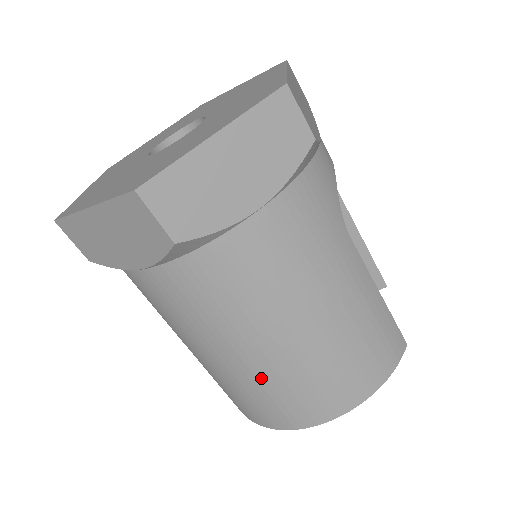
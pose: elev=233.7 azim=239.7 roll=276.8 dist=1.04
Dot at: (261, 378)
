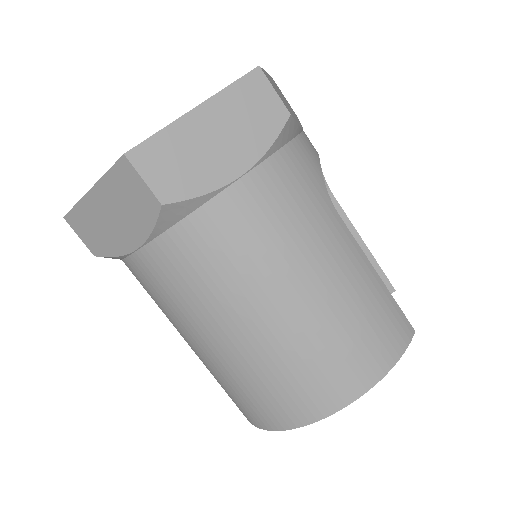
Dot at: (260, 361)
